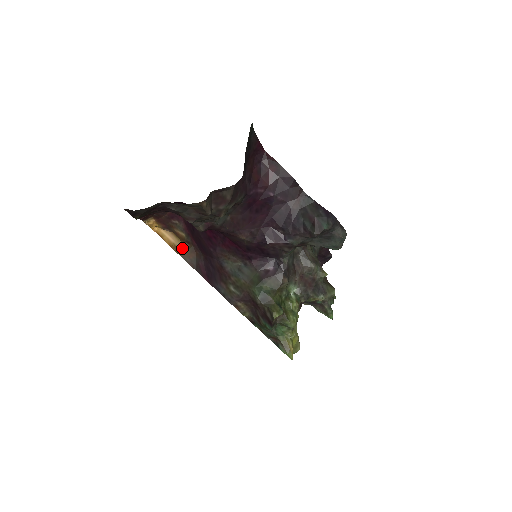
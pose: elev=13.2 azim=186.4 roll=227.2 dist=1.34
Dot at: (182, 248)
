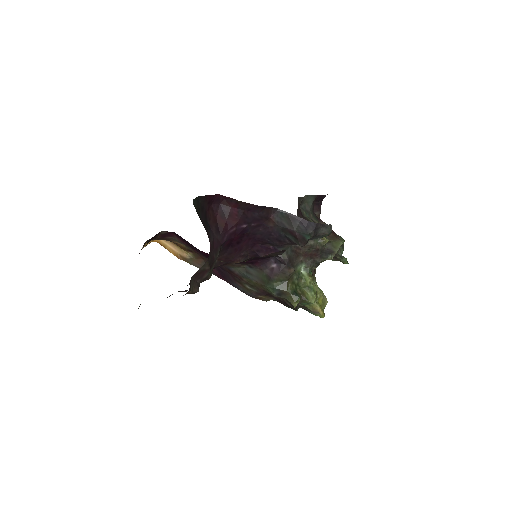
Dot at: (188, 257)
